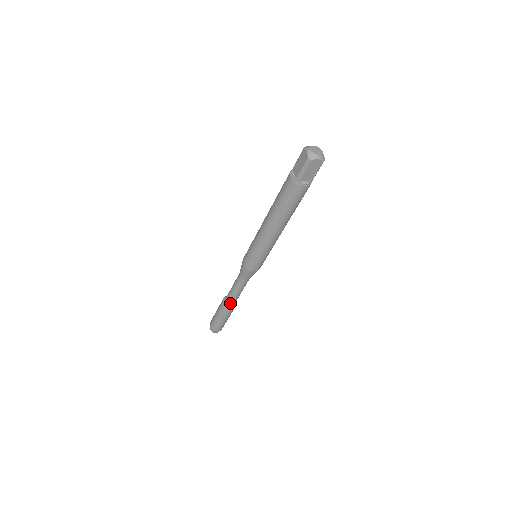
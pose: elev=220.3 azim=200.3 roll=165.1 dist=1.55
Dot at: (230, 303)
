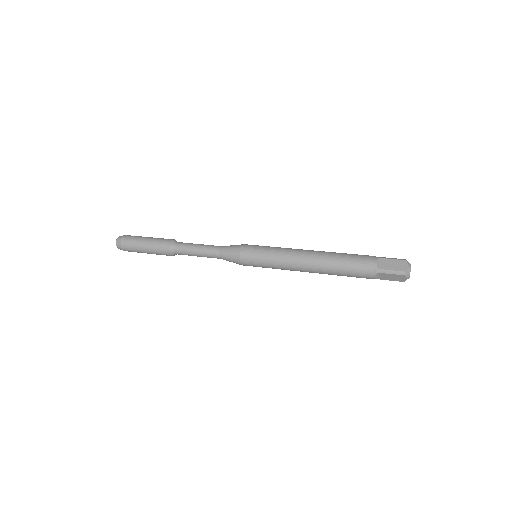
Dot at: occluded
